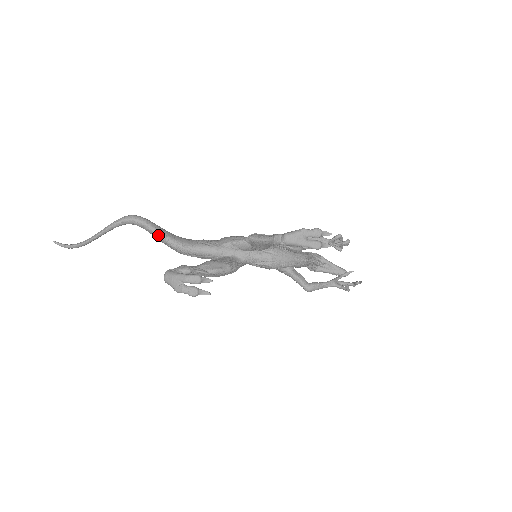
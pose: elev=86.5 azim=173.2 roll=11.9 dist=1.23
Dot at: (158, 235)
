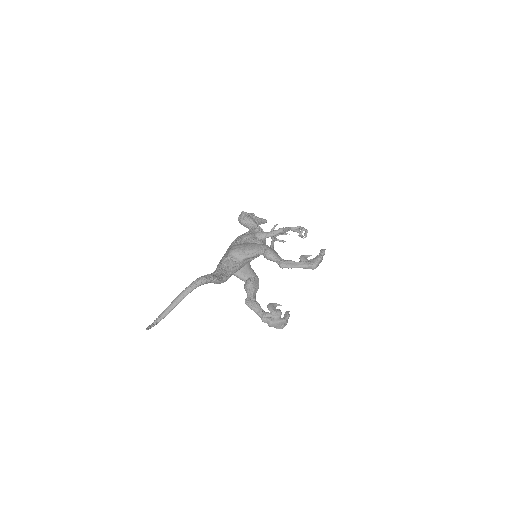
Dot at: (218, 283)
